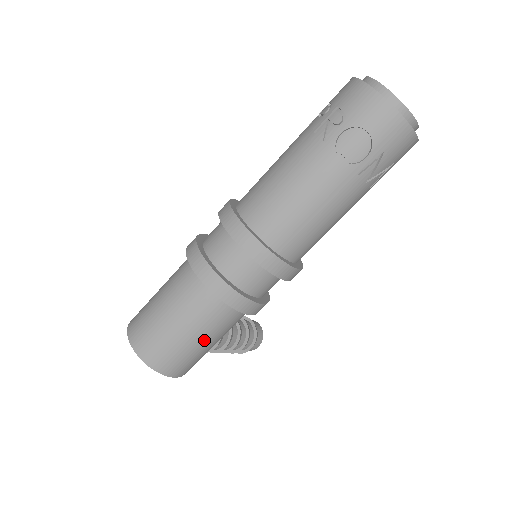
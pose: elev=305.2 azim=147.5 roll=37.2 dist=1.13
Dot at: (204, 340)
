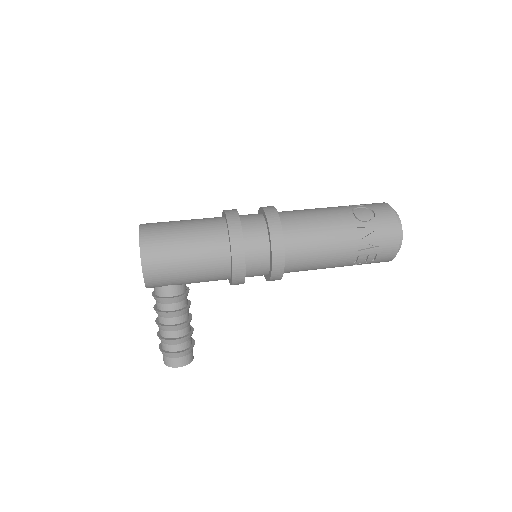
Dot at: (189, 251)
